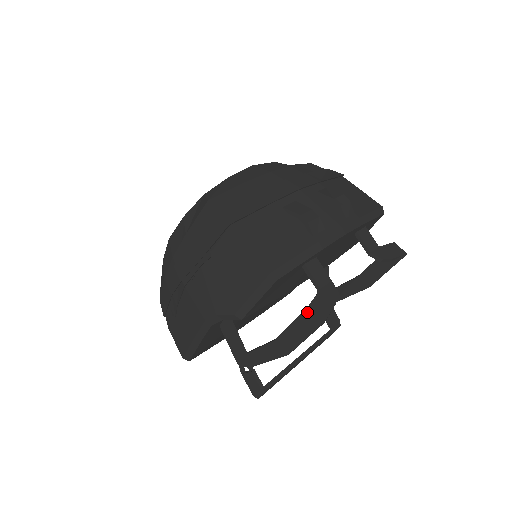
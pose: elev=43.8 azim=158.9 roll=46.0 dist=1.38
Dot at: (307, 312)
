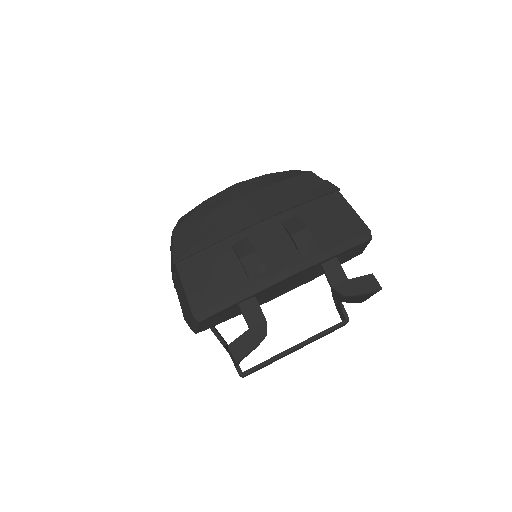
Dot at: (229, 349)
